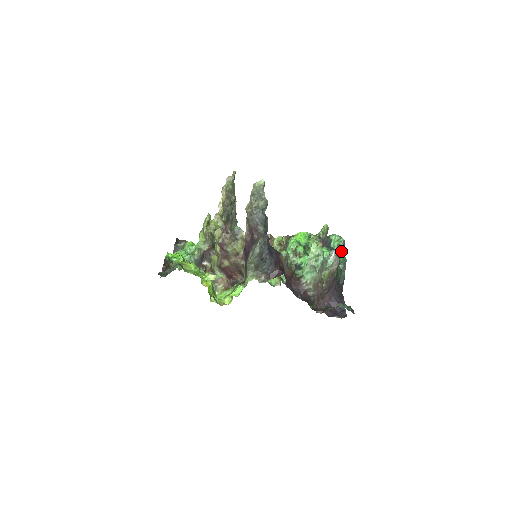
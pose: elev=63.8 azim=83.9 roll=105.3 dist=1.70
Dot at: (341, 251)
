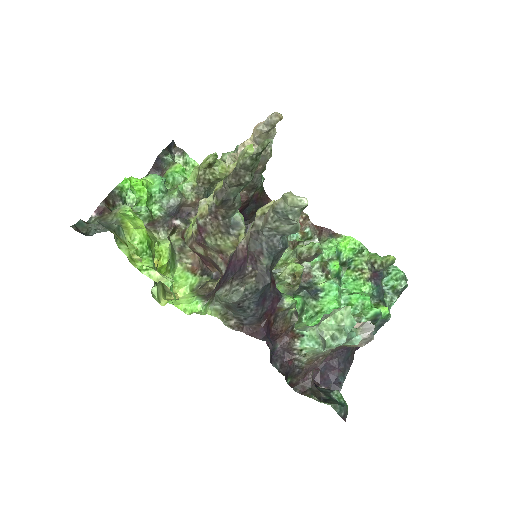
Dot at: (392, 297)
